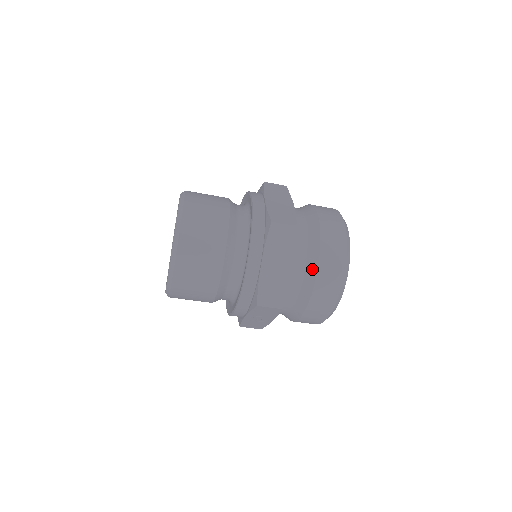
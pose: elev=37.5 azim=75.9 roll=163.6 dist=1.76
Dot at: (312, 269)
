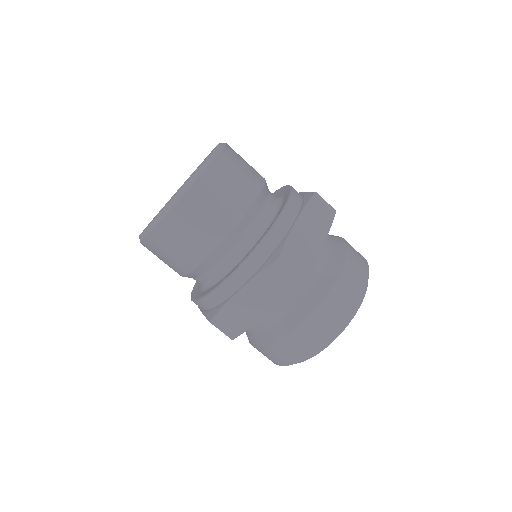
Dot at: (290, 324)
